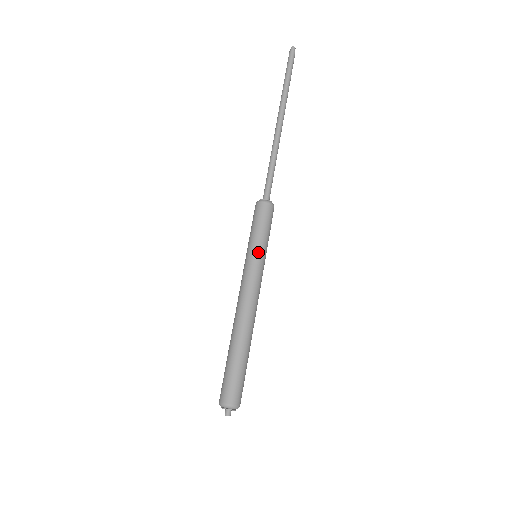
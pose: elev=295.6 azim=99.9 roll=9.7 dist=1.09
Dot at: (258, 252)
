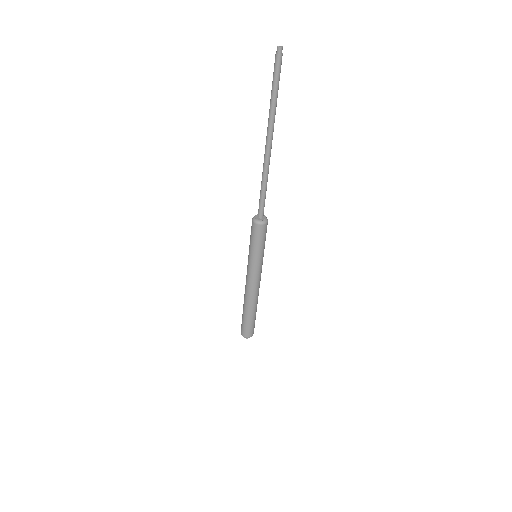
Dot at: (256, 260)
